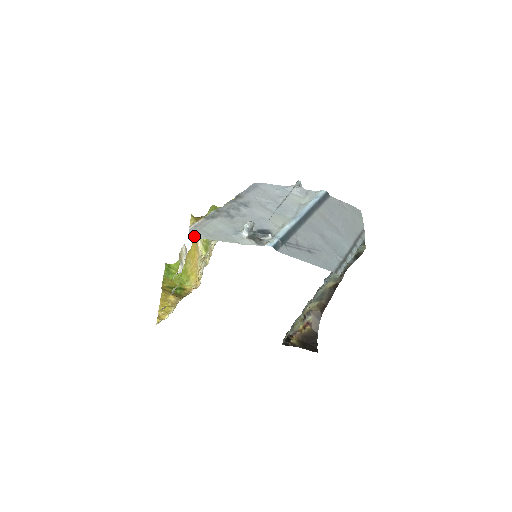
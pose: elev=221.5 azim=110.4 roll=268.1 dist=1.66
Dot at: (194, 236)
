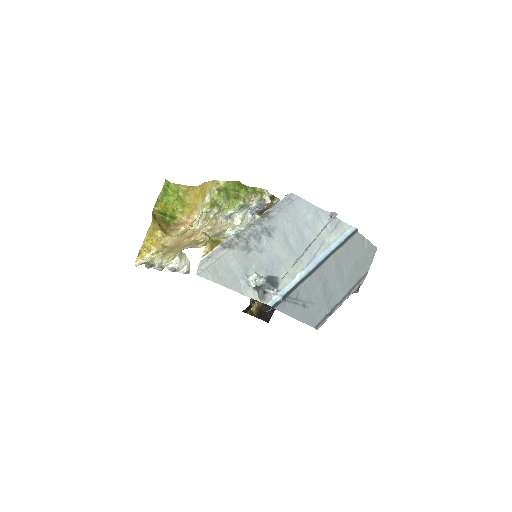
Dot at: (202, 275)
